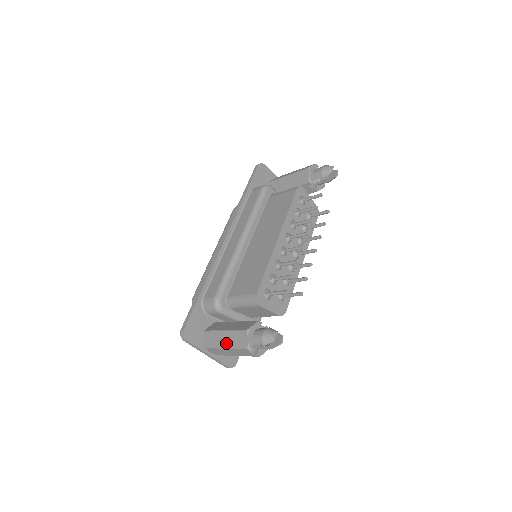
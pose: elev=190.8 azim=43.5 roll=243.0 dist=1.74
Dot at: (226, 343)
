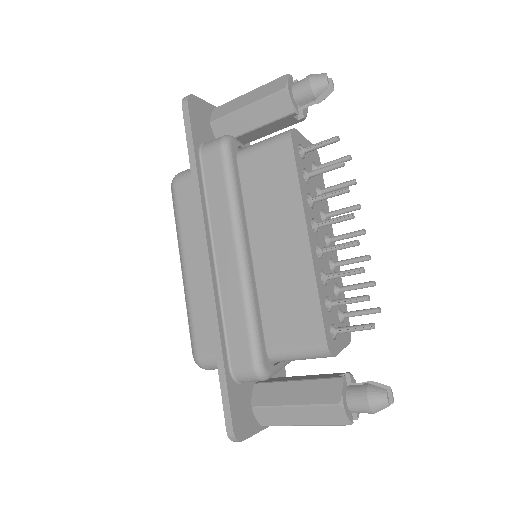
Dot at: (303, 421)
